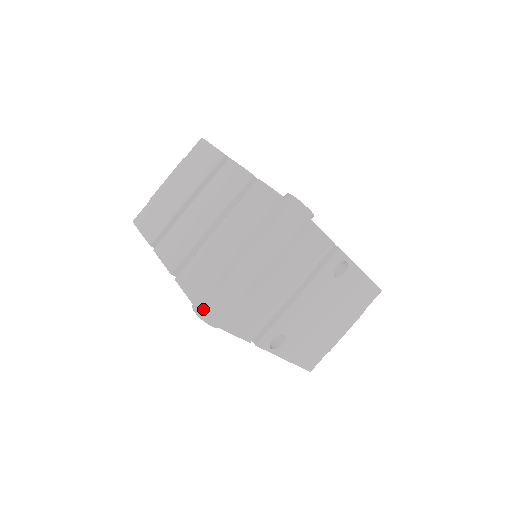
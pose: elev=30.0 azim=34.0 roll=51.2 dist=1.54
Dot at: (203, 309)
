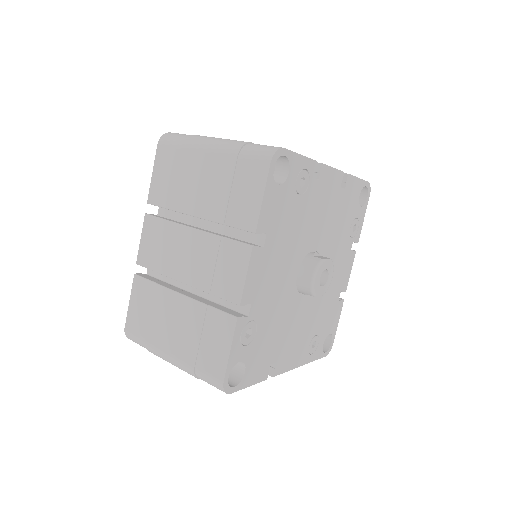
Dot at: (127, 332)
